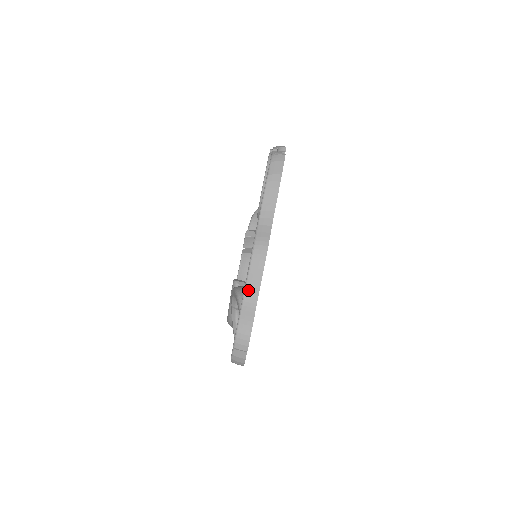
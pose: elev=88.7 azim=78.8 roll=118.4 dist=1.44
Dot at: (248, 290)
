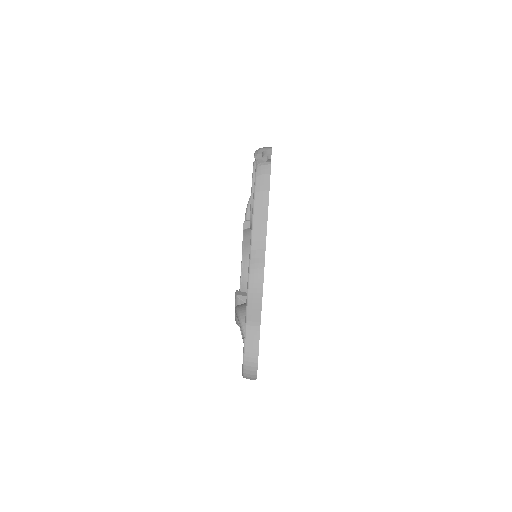
Dot at: (249, 318)
